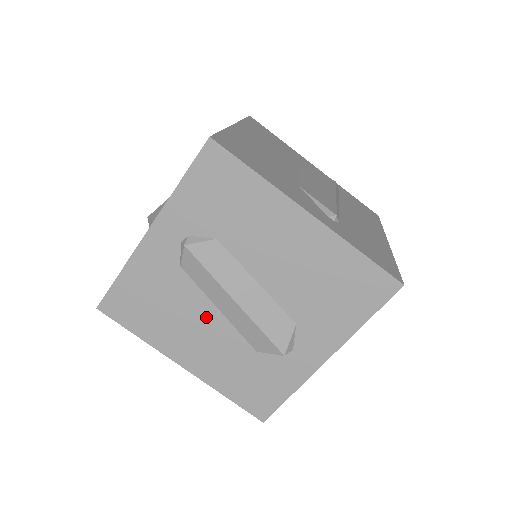
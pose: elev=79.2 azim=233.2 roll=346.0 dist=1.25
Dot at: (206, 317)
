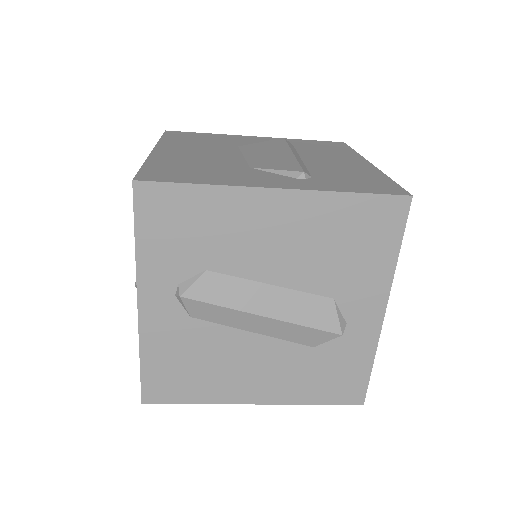
Dot at: (246, 347)
